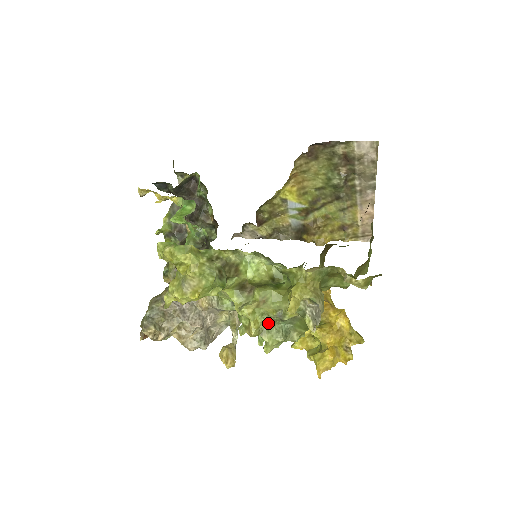
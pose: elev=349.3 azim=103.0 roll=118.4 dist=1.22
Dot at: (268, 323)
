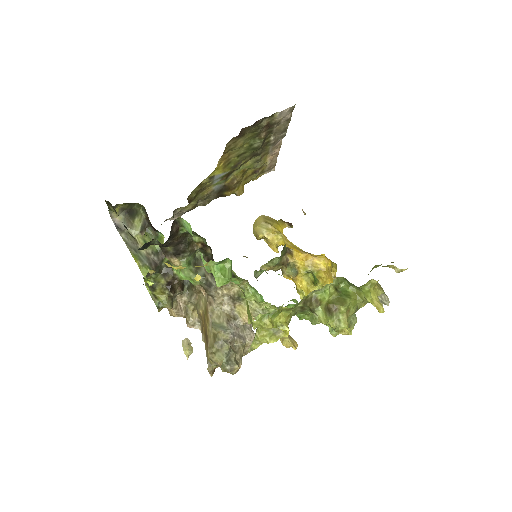
Dot at: occluded
